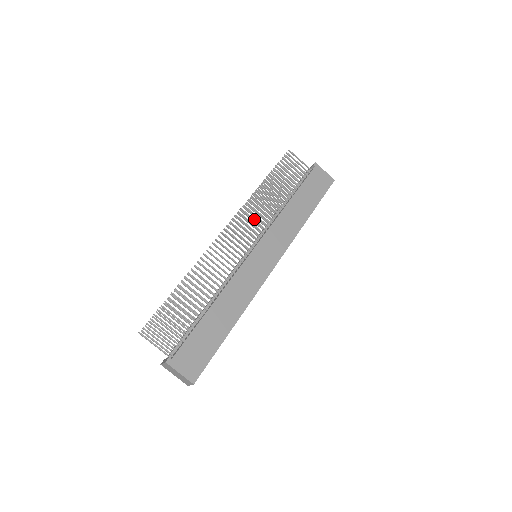
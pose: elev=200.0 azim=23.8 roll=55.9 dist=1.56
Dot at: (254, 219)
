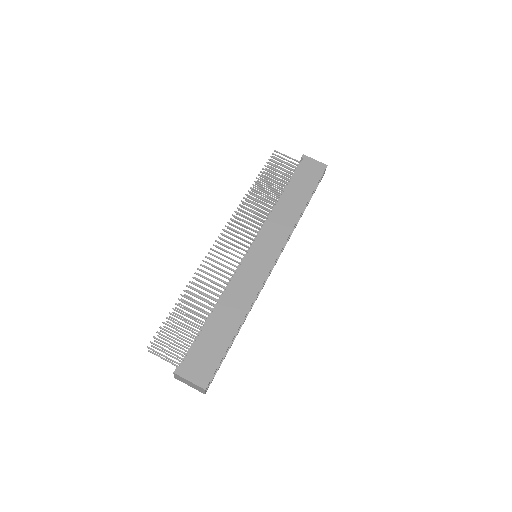
Dot at: (247, 221)
